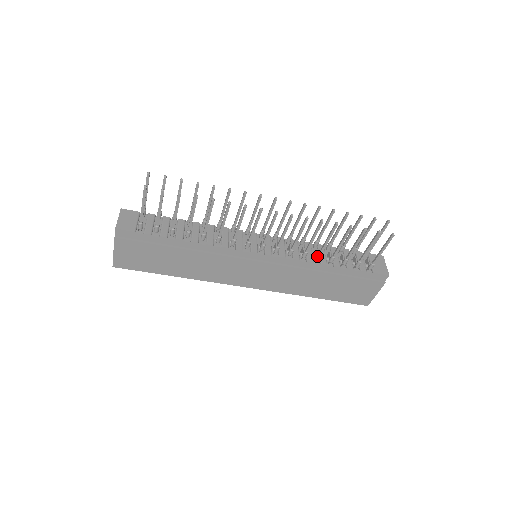
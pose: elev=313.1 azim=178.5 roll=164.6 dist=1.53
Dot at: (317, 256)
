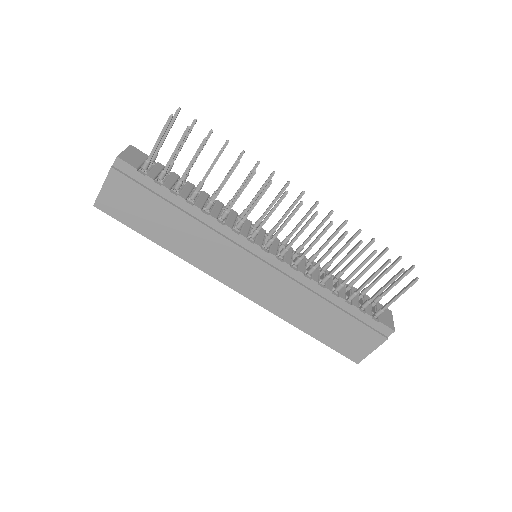
Dot at: (324, 277)
